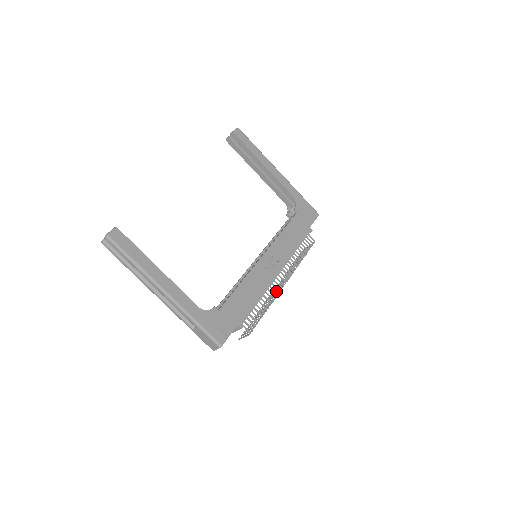
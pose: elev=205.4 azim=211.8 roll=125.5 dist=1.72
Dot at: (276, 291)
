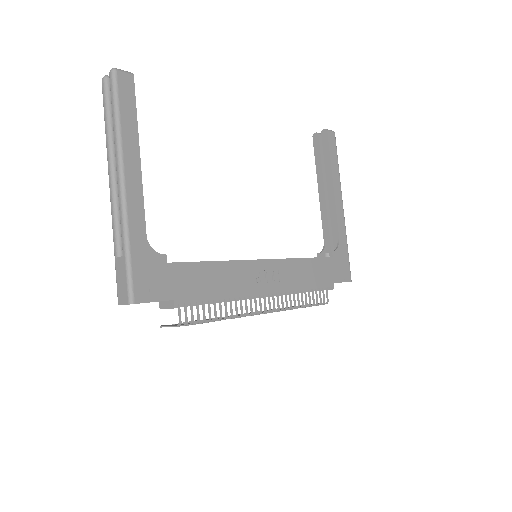
Dot at: occluded
